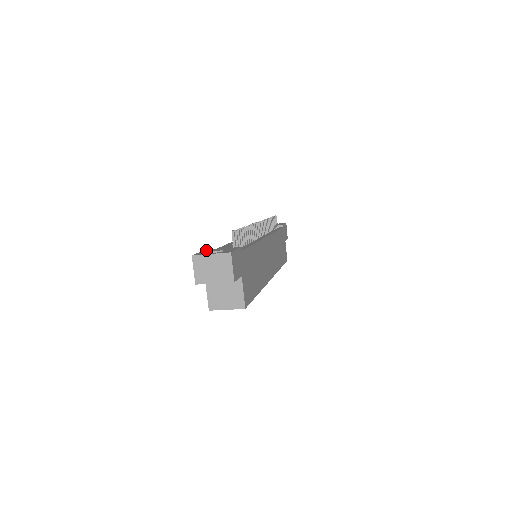
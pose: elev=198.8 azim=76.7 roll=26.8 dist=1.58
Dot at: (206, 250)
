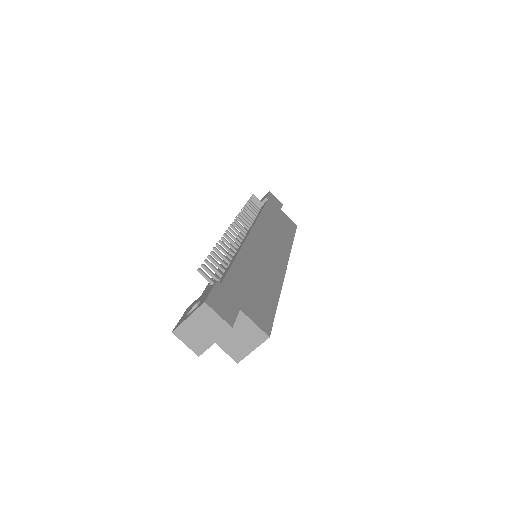
Dot at: (187, 309)
